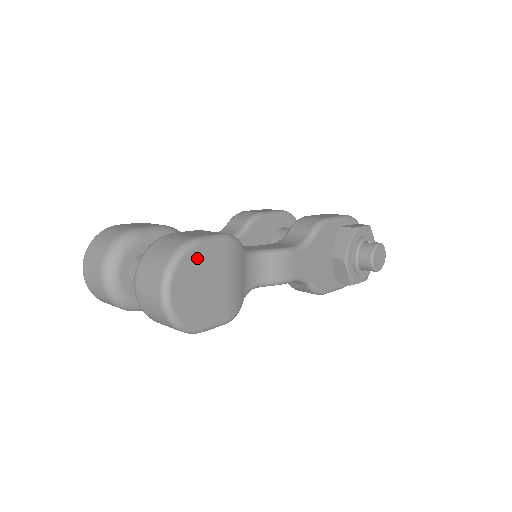
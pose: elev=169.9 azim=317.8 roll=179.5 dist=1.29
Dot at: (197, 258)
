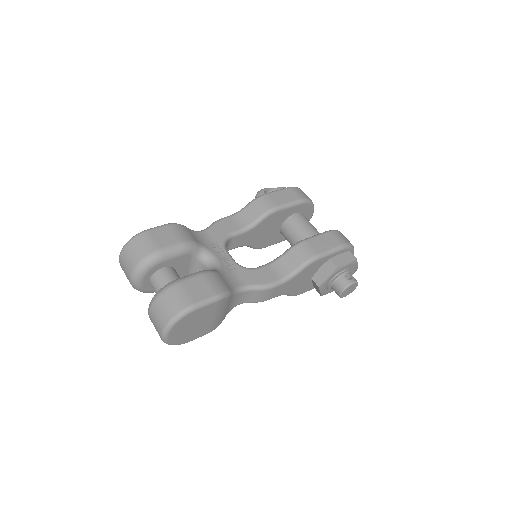
Dot at: (191, 317)
